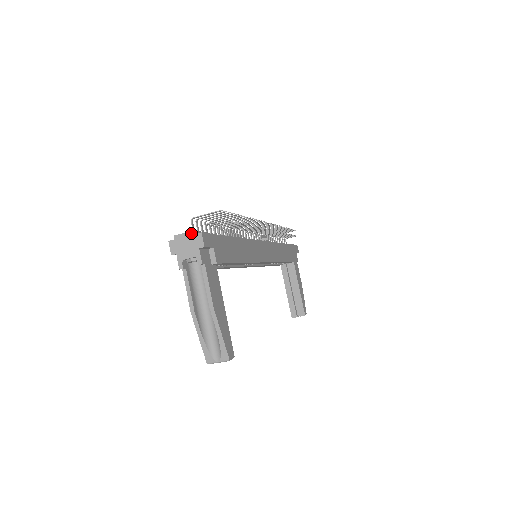
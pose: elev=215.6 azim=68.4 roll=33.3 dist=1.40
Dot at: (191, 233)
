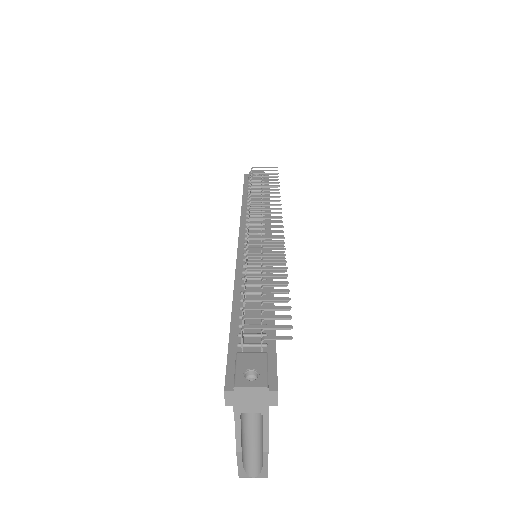
Dot at: (262, 389)
